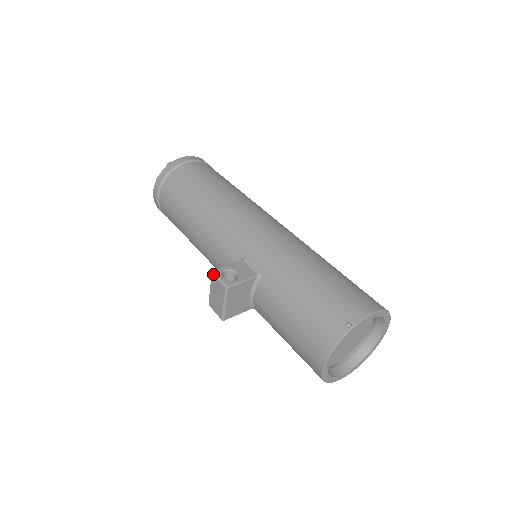
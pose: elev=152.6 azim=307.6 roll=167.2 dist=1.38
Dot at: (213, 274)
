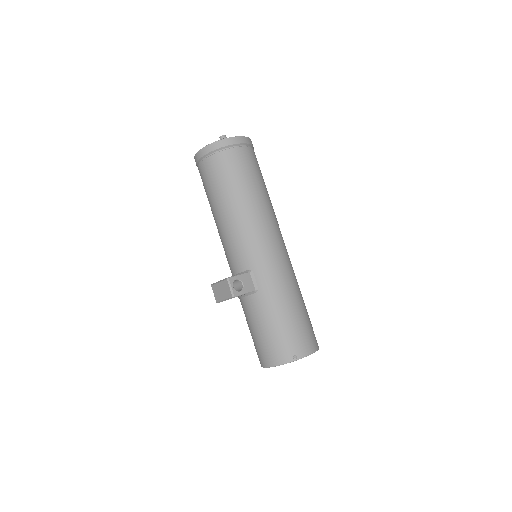
Dot at: (228, 281)
